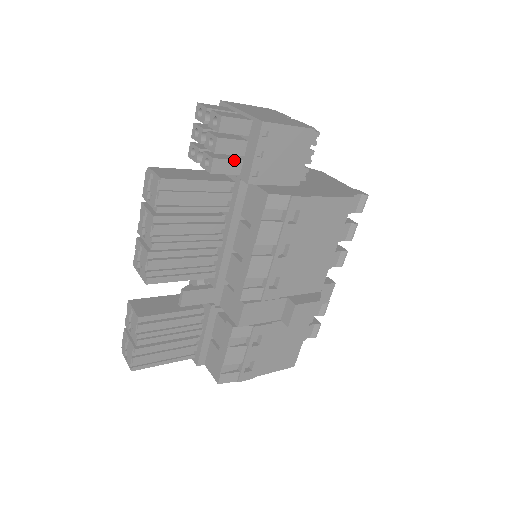
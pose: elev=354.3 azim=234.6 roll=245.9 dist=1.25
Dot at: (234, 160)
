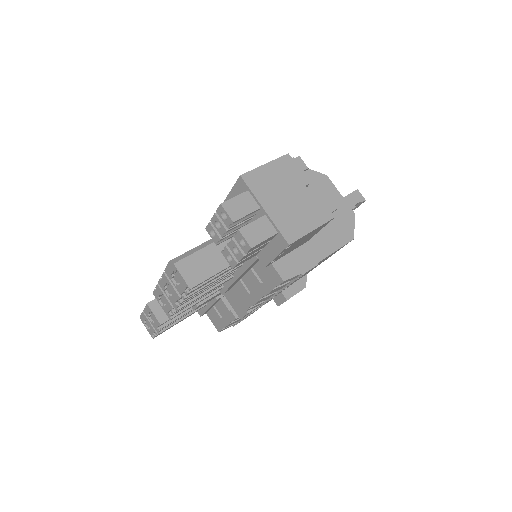
Dot at: (255, 253)
